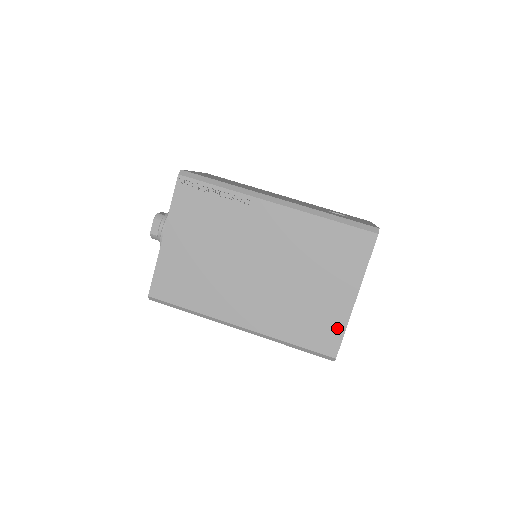
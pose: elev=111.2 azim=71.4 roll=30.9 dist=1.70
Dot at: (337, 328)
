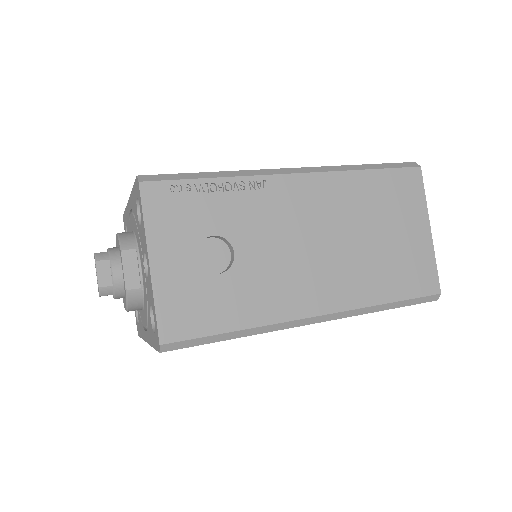
Dot at: occluded
